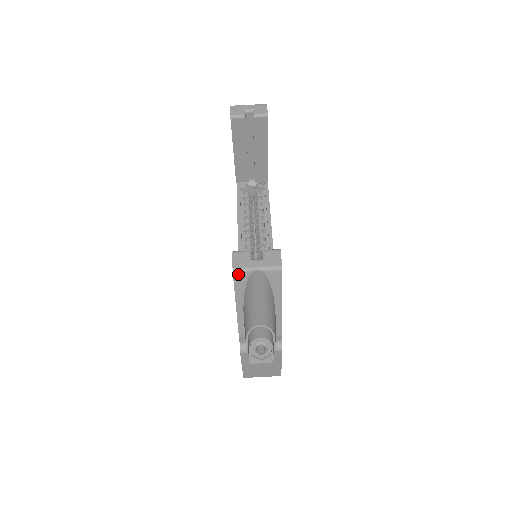
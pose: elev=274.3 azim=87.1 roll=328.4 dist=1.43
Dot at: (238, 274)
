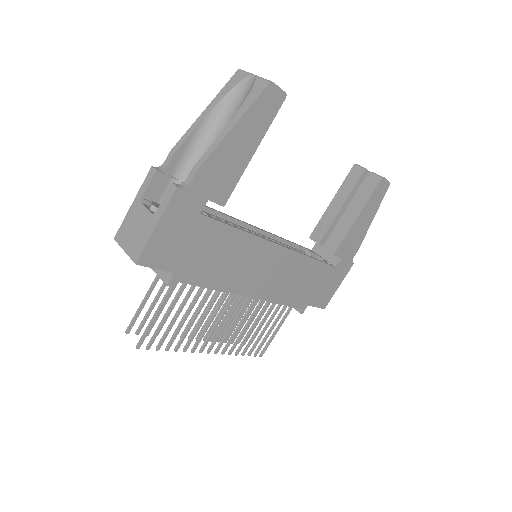
Dot at: (239, 74)
